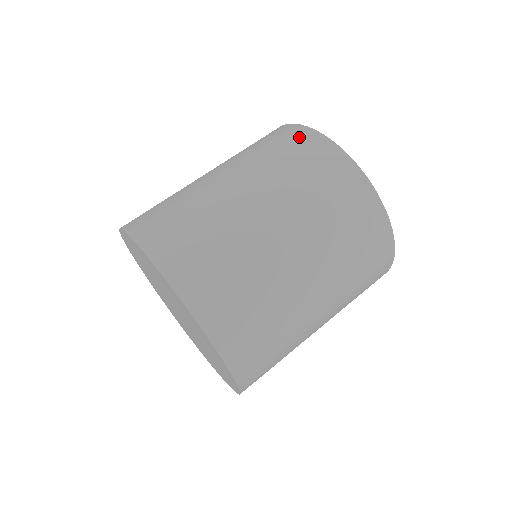
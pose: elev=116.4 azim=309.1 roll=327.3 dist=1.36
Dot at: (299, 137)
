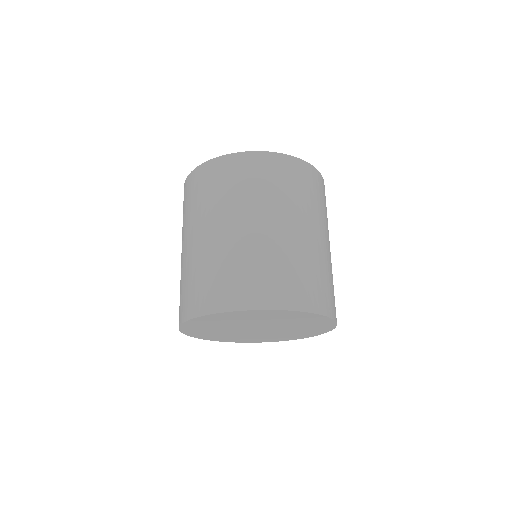
Dot at: (290, 167)
